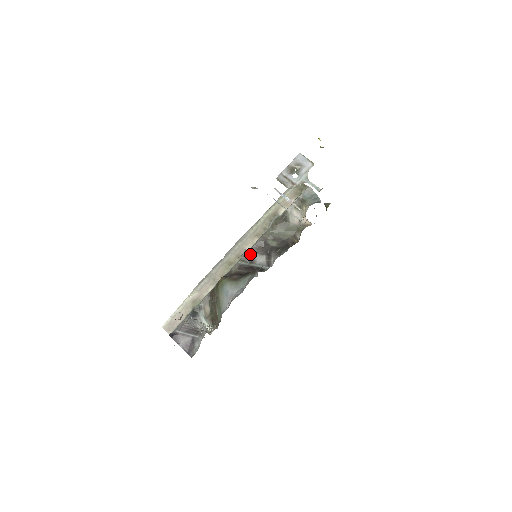
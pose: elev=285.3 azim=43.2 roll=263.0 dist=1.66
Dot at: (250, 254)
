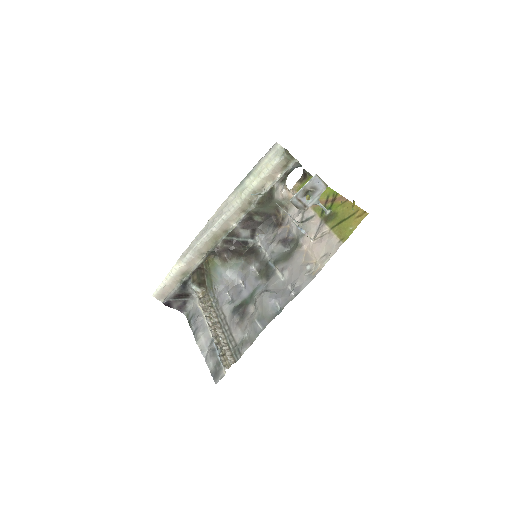
Dot at: (235, 229)
